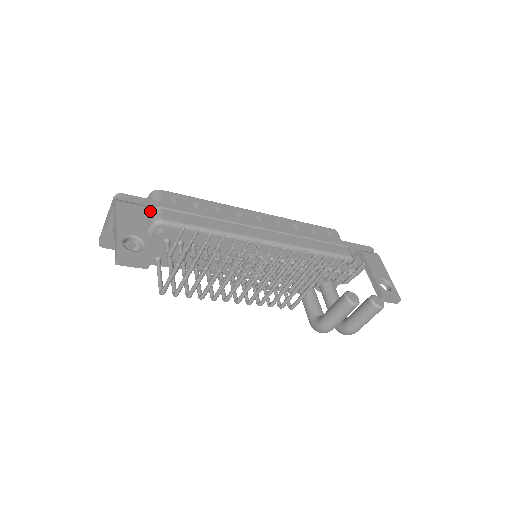
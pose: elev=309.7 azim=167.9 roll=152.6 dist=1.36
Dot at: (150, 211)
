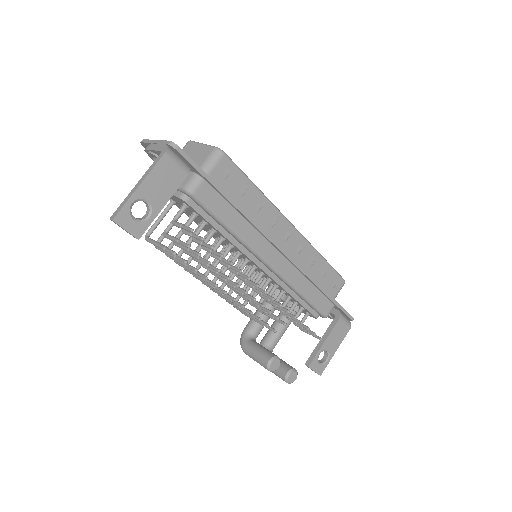
Dot at: (194, 172)
